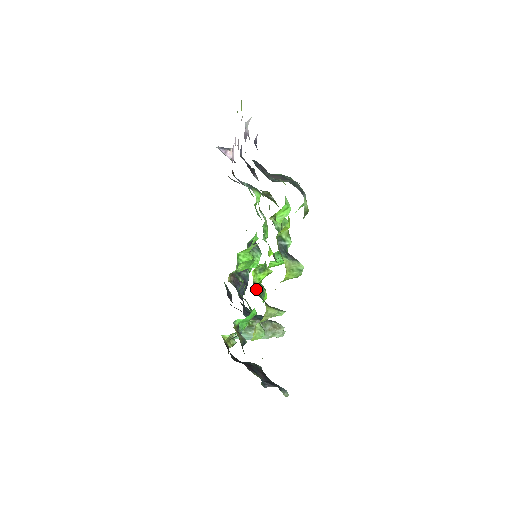
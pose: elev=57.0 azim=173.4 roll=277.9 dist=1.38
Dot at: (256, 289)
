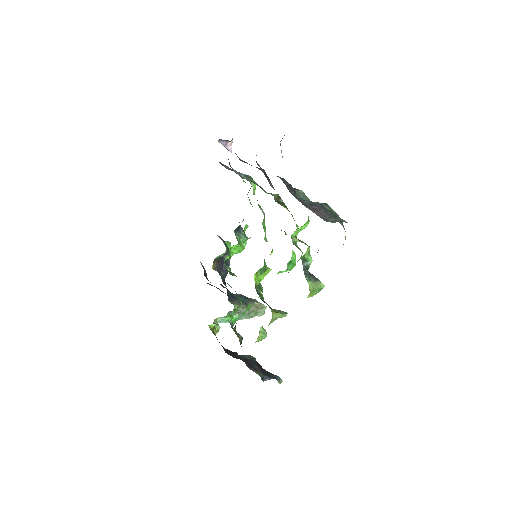
Dot at: (258, 292)
